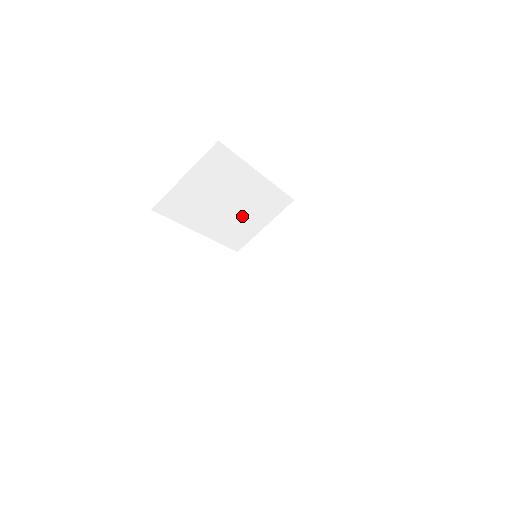
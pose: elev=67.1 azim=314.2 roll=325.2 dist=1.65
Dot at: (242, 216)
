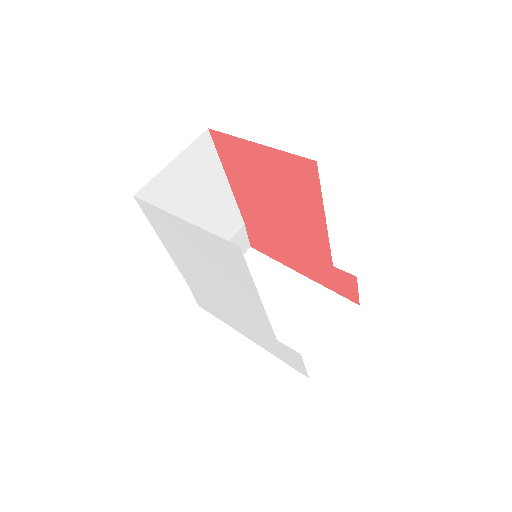
Dot at: (297, 322)
